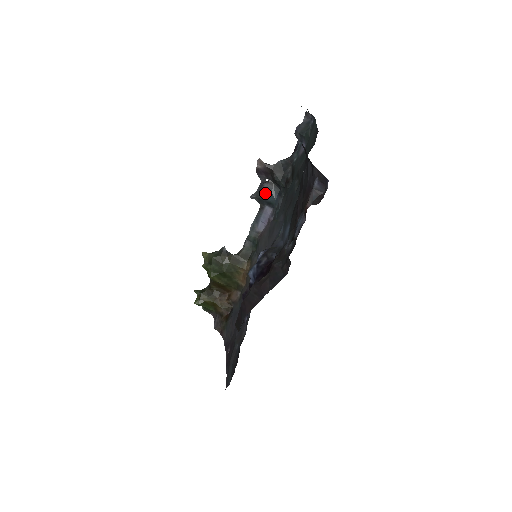
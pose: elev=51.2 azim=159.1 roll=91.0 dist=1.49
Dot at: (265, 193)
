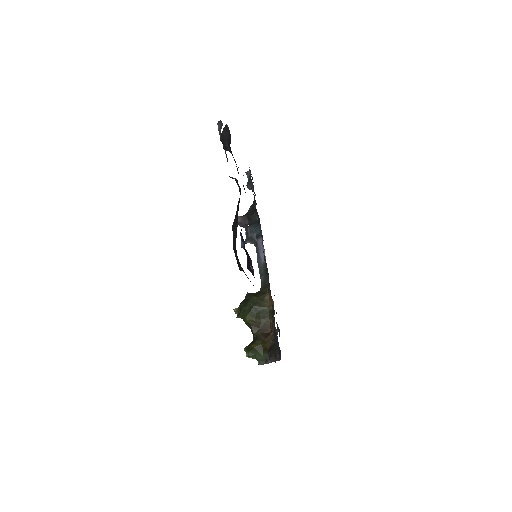
Dot at: (251, 232)
